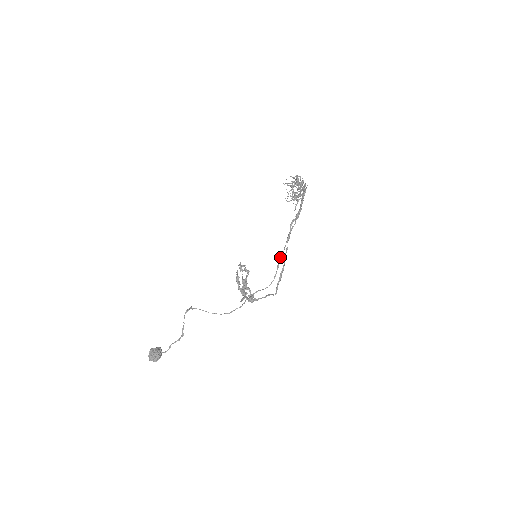
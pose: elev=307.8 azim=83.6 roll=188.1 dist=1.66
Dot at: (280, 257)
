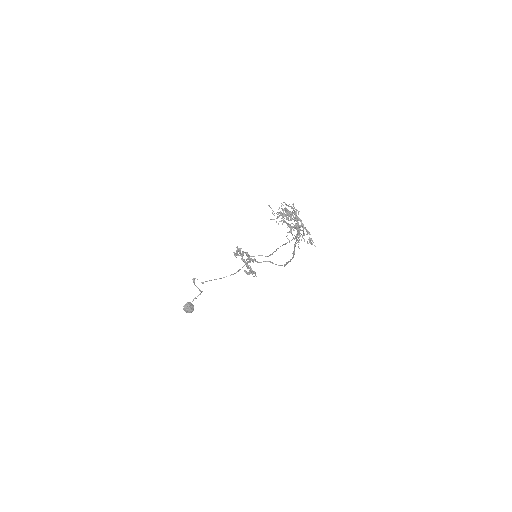
Dot at: (278, 248)
